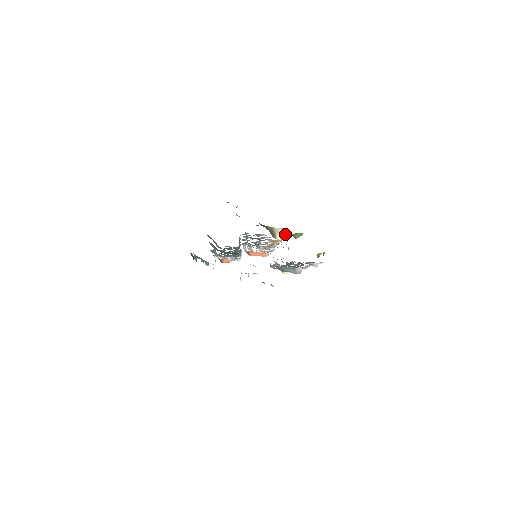
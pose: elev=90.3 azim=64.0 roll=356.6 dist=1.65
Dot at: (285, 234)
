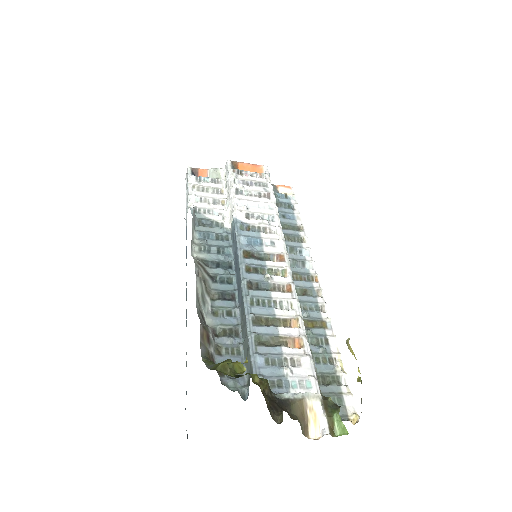
Dot at: (321, 417)
